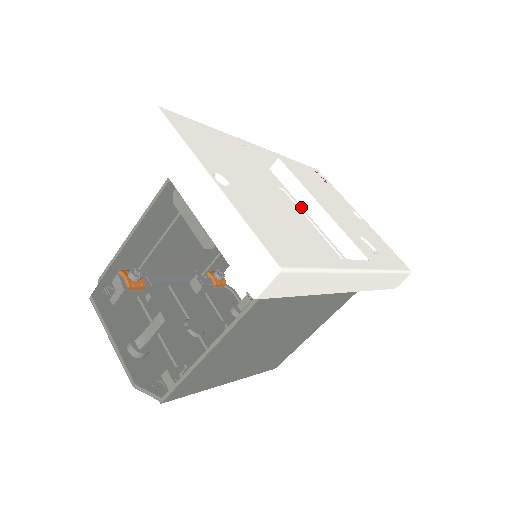
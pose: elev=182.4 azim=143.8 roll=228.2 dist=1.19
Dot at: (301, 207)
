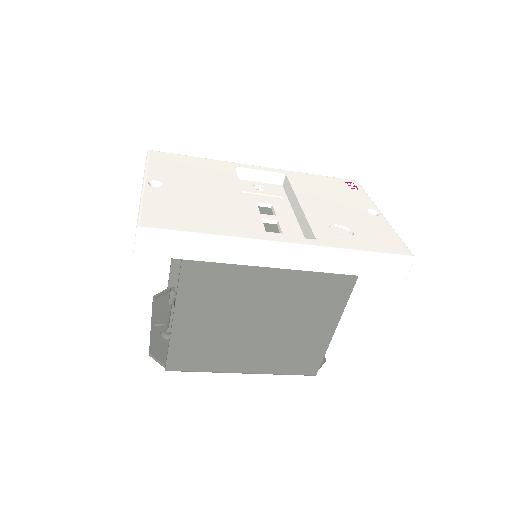
Dot at: (290, 208)
